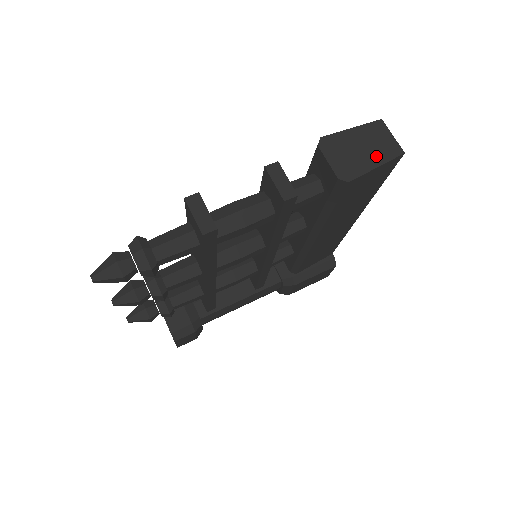
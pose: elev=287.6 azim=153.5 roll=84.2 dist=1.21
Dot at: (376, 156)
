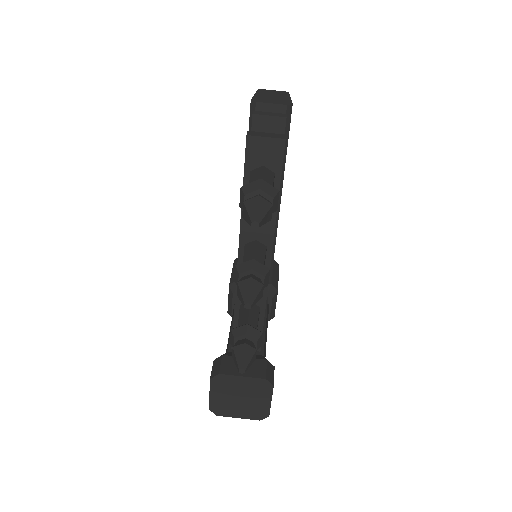
Dot at: (282, 96)
